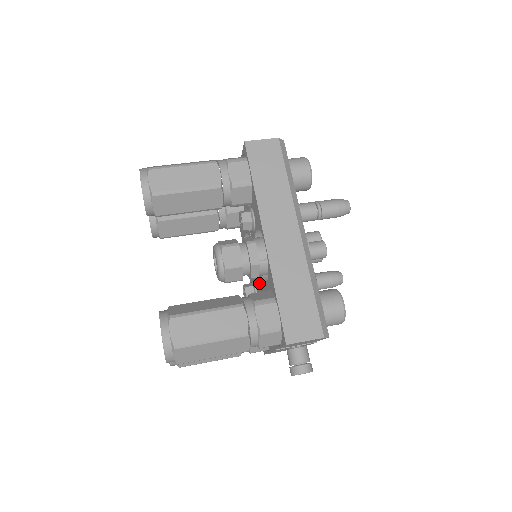
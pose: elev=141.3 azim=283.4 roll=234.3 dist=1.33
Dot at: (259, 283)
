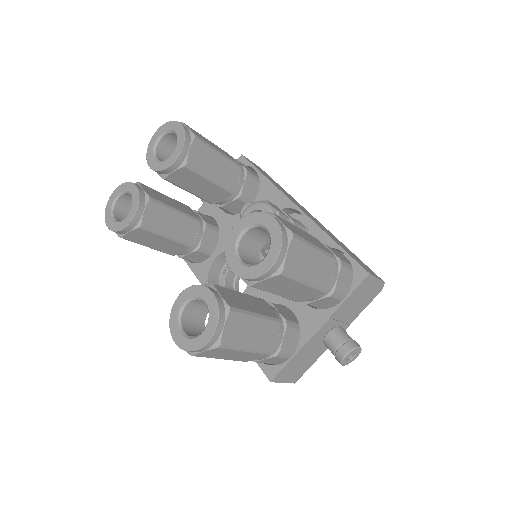
Dot at: occluded
